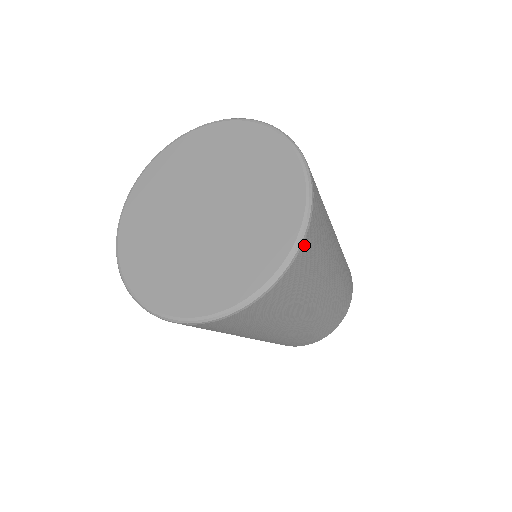
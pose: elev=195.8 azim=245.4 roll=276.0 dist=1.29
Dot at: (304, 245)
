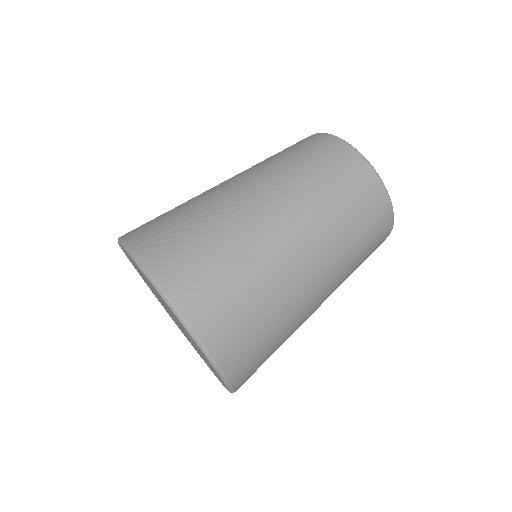
Dot at: (235, 381)
